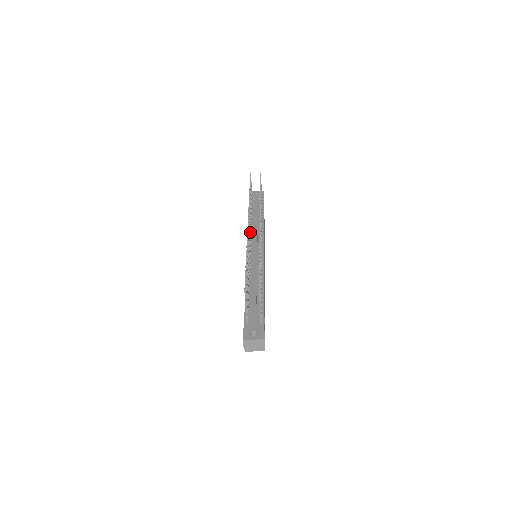
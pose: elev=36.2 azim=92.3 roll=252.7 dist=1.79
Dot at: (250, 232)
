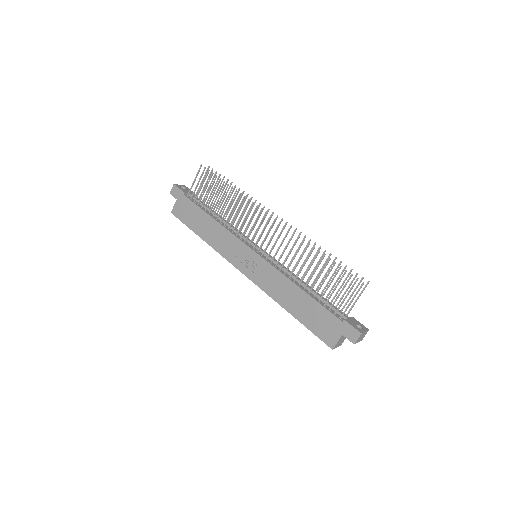
Dot at: occluded
